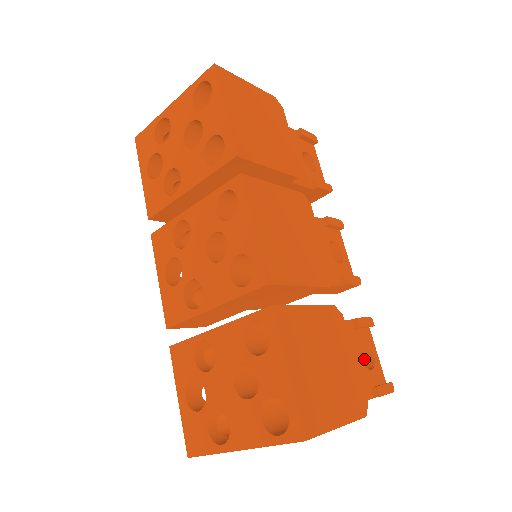
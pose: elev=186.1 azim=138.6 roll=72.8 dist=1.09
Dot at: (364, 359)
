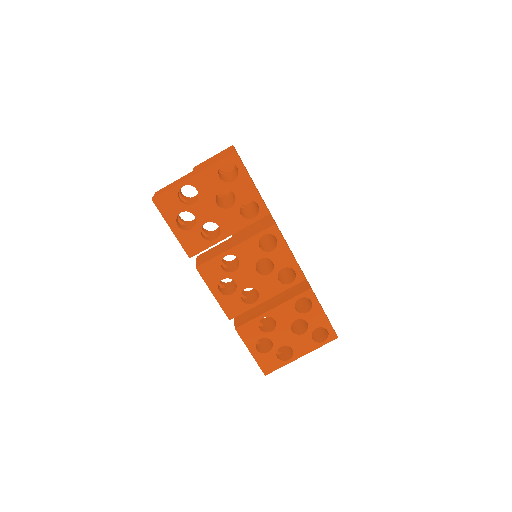
Dot at: occluded
